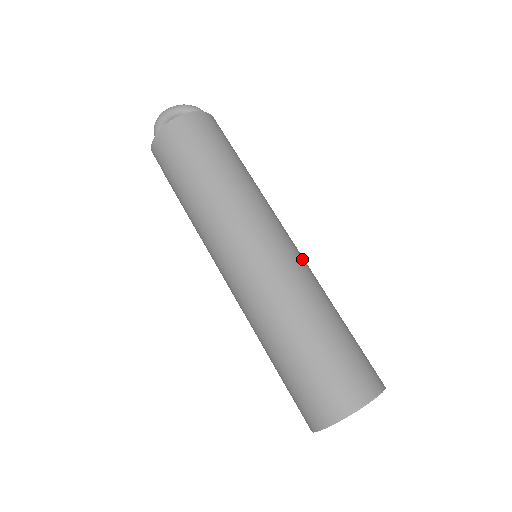
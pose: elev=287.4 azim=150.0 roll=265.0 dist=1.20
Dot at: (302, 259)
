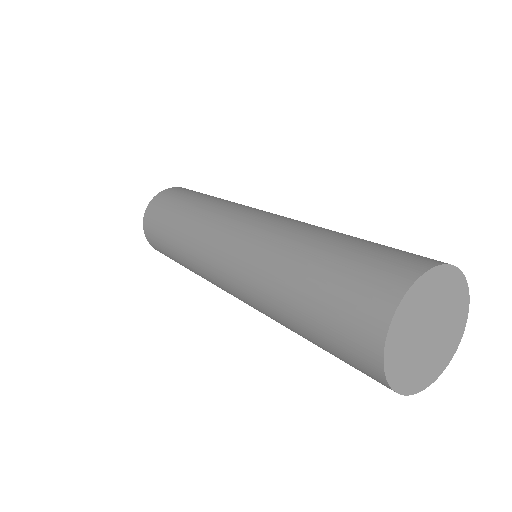
Dot at: (284, 218)
